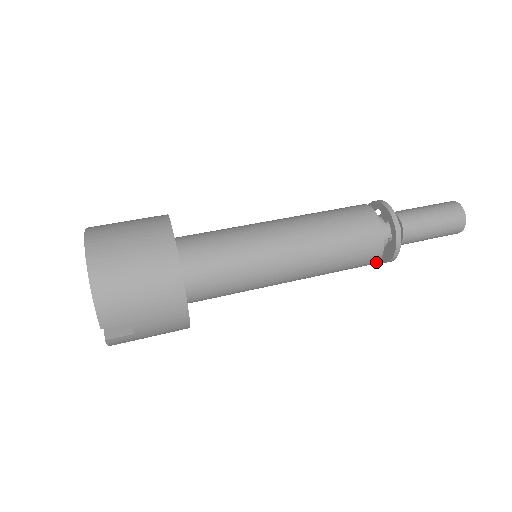
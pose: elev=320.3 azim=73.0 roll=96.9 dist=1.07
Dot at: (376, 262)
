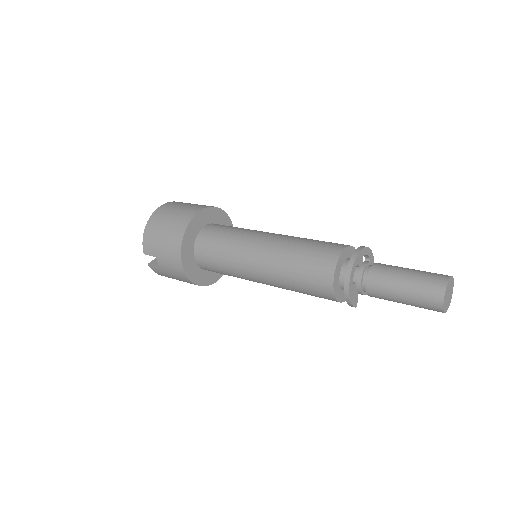
Dot at: (334, 298)
